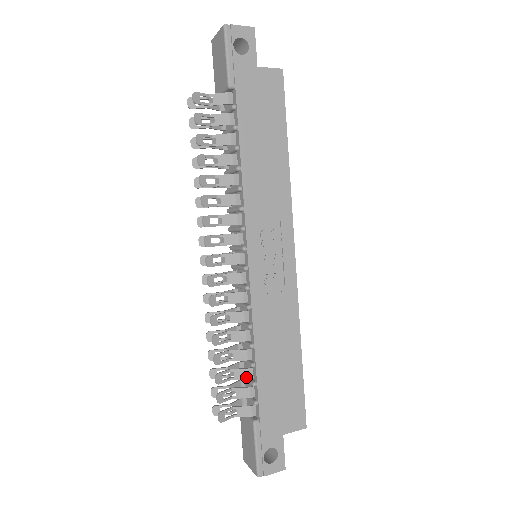
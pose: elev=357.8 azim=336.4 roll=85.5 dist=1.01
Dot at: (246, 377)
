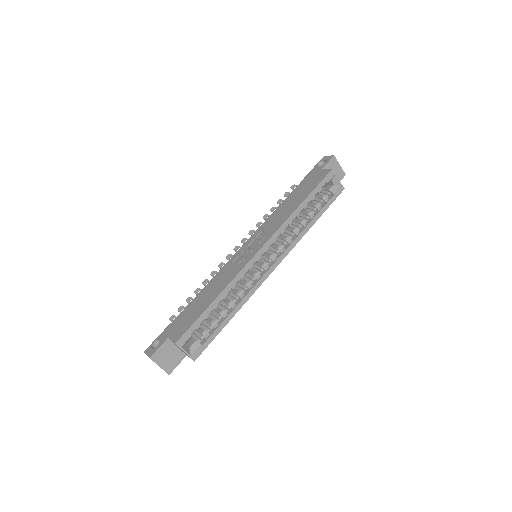
Dot at: occluded
